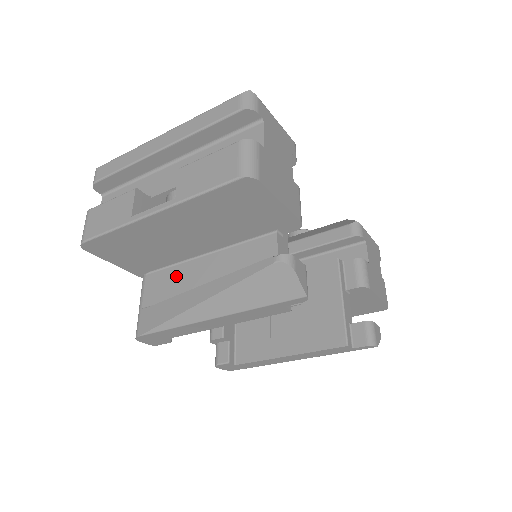
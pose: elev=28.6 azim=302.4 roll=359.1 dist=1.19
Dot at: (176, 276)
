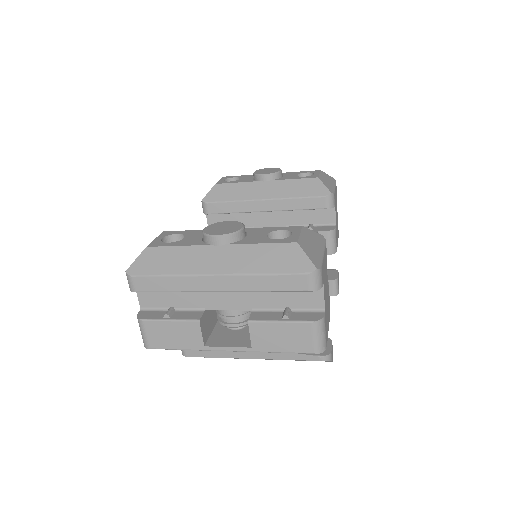
Dot at: occluded
